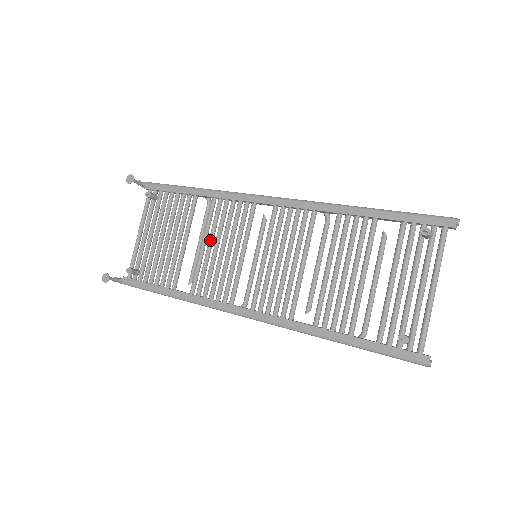
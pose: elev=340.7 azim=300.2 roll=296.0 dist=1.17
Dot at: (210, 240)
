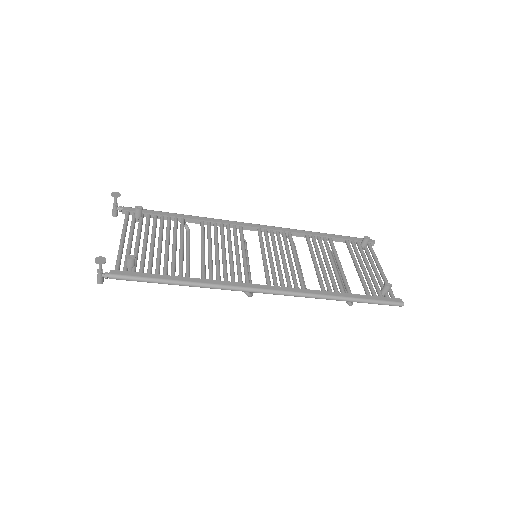
Dot at: (210, 245)
